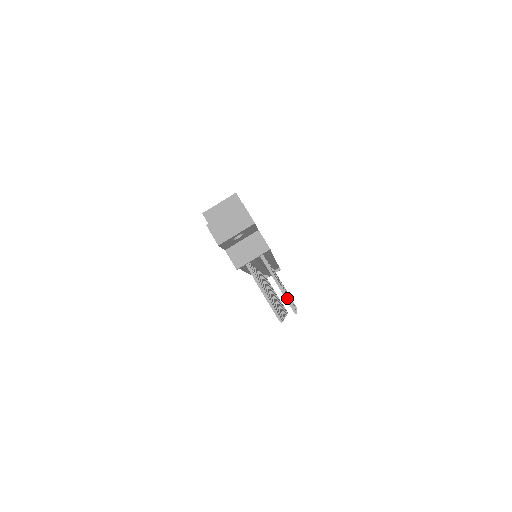
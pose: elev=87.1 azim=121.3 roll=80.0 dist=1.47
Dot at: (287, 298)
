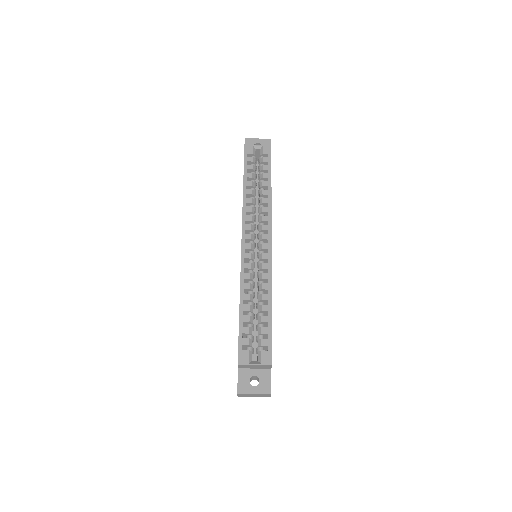
Dot at: occluded
